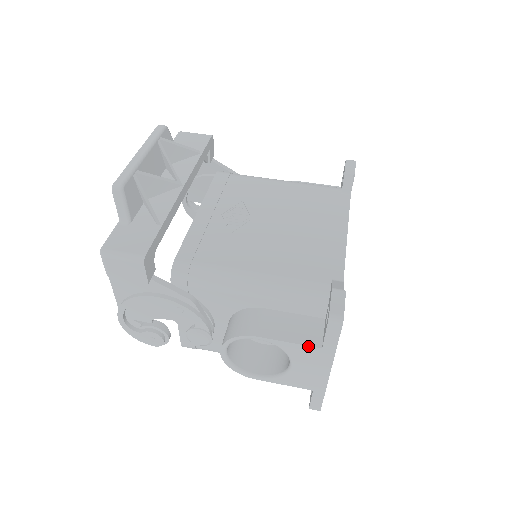
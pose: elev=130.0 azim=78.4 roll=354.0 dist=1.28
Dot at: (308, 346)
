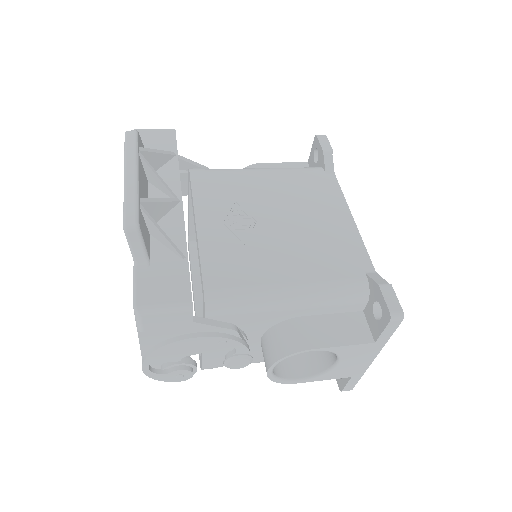
Dot at: (362, 344)
